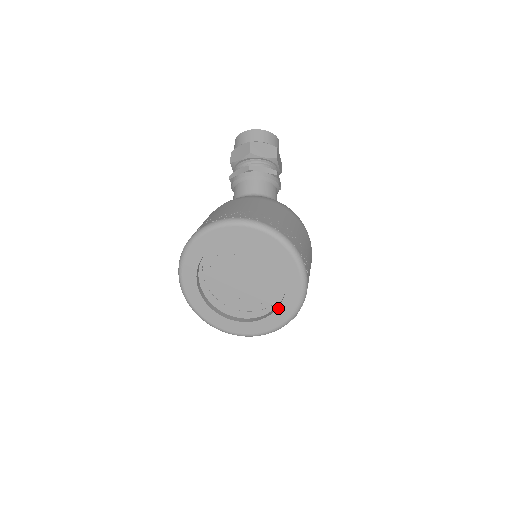
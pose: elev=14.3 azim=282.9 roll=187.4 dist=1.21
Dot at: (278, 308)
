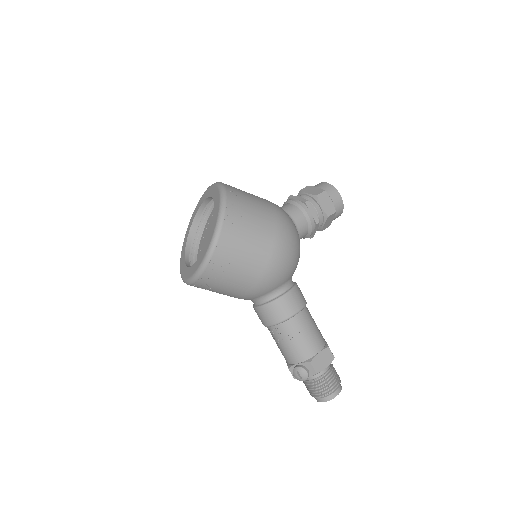
Dot at: (203, 250)
